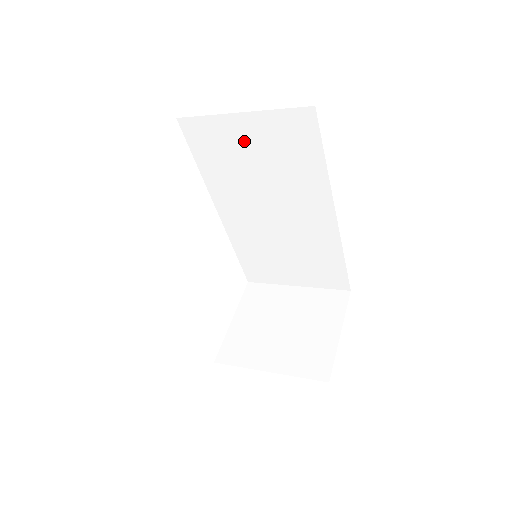
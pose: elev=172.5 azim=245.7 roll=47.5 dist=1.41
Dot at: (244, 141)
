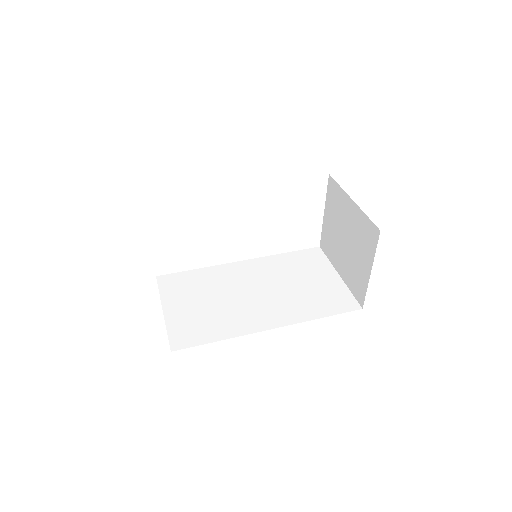
Dot at: occluded
